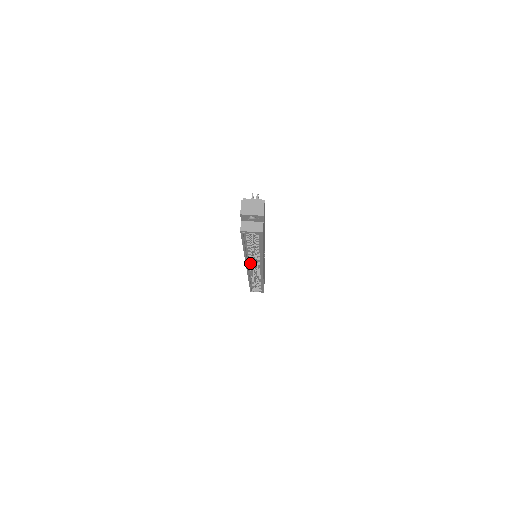
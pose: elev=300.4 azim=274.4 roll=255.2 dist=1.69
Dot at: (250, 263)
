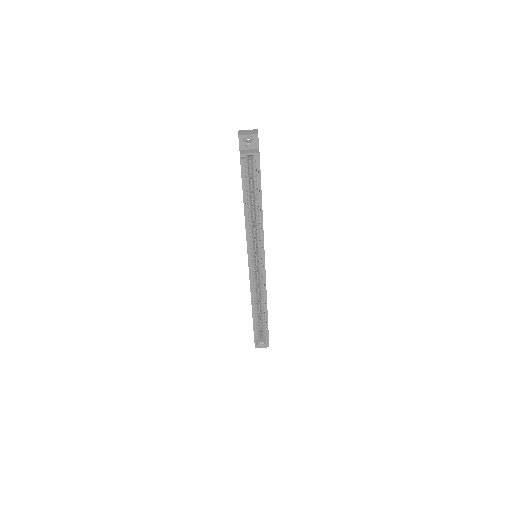
Dot at: (251, 250)
